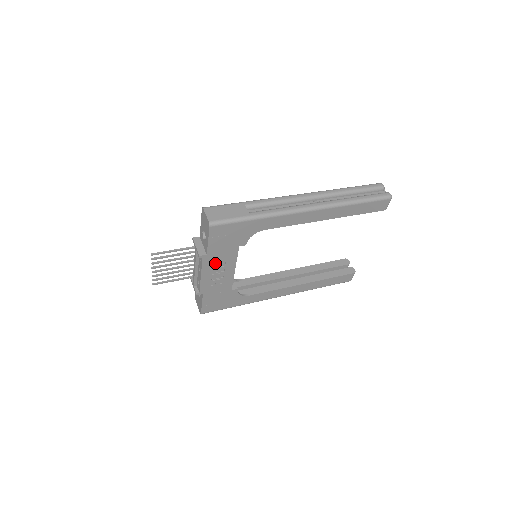
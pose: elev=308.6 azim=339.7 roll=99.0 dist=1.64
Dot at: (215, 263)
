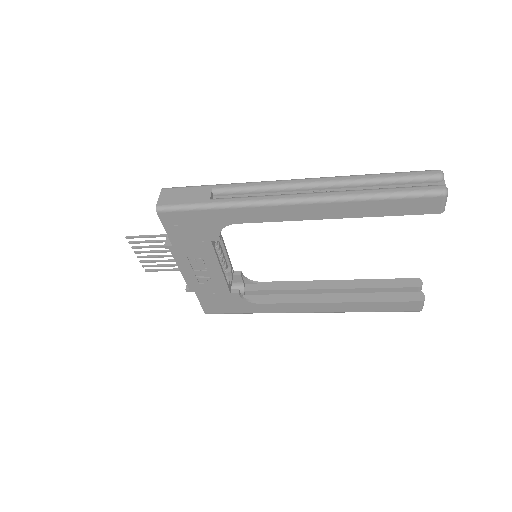
Dot at: (191, 257)
